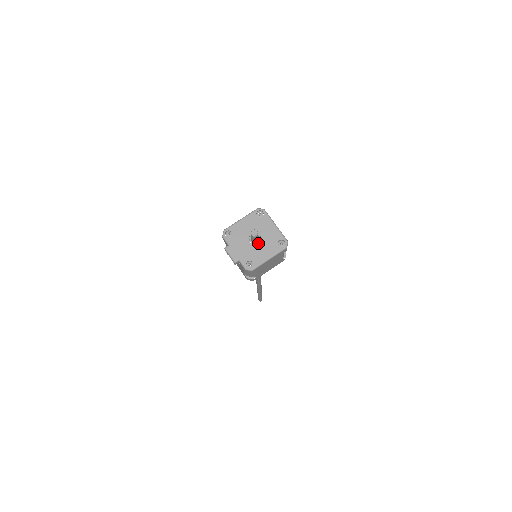
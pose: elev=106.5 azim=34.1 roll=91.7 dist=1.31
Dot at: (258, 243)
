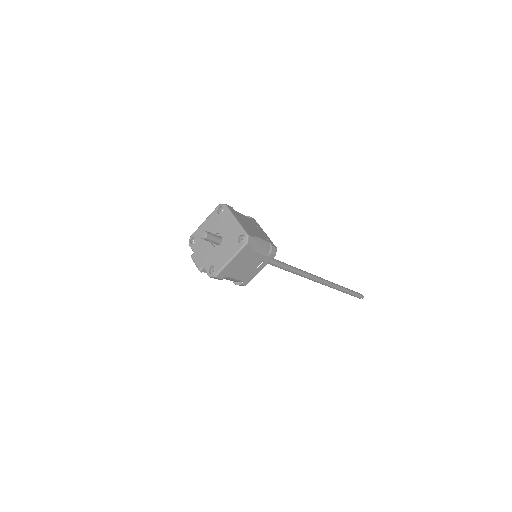
Dot at: (219, 244)
